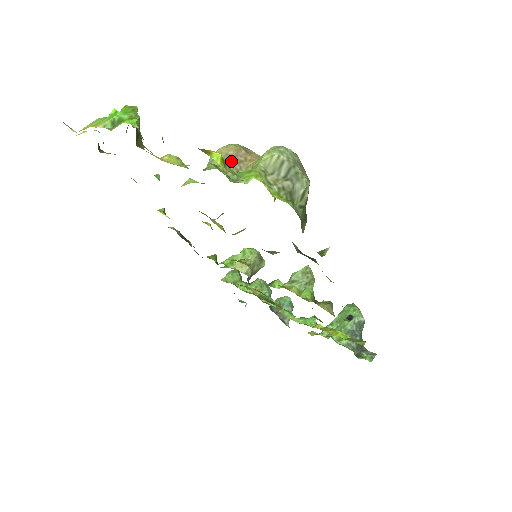
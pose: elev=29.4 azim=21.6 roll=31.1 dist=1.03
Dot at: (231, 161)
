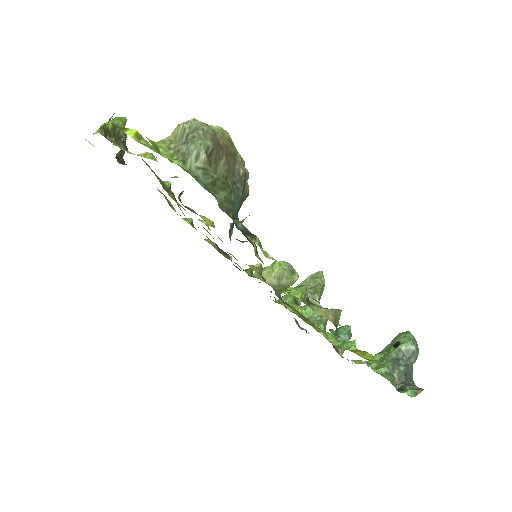
Dot at: occluded
